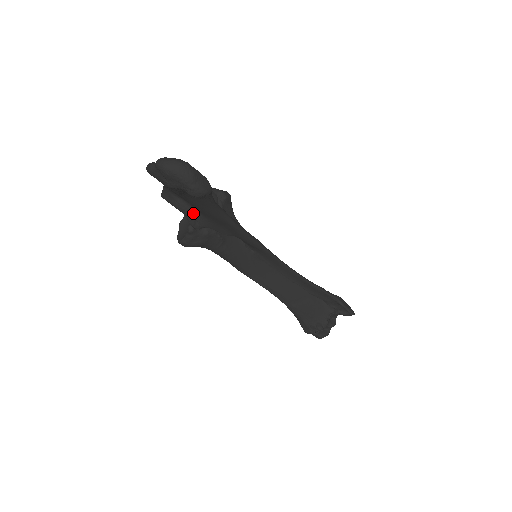
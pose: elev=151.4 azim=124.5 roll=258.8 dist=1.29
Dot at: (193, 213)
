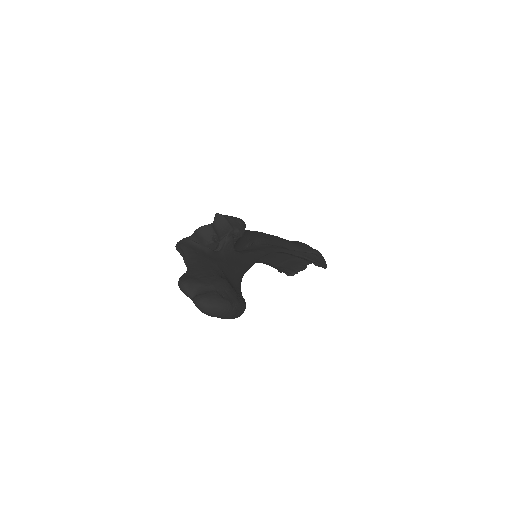
Dot at: occluded
